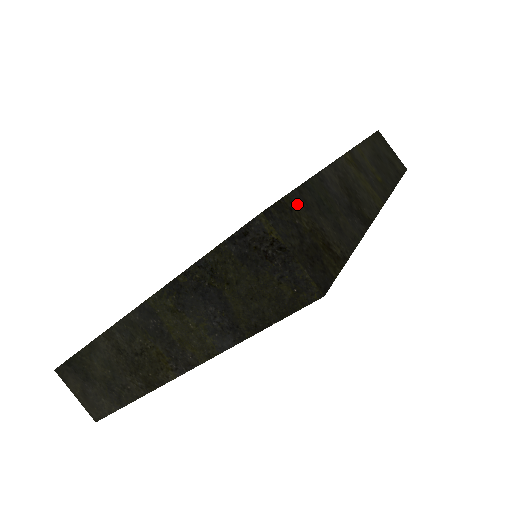
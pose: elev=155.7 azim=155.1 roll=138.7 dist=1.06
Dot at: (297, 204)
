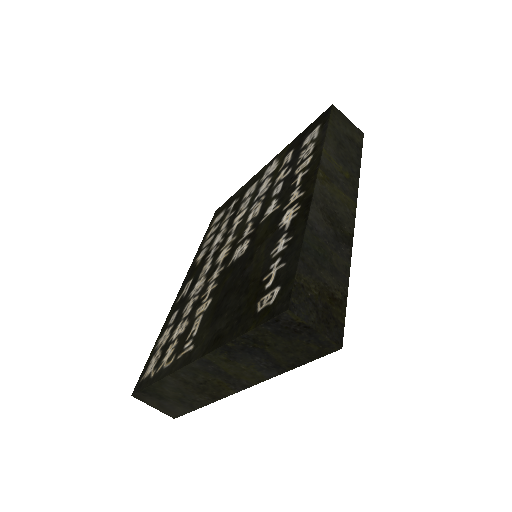
Dot at: (304, 276)
